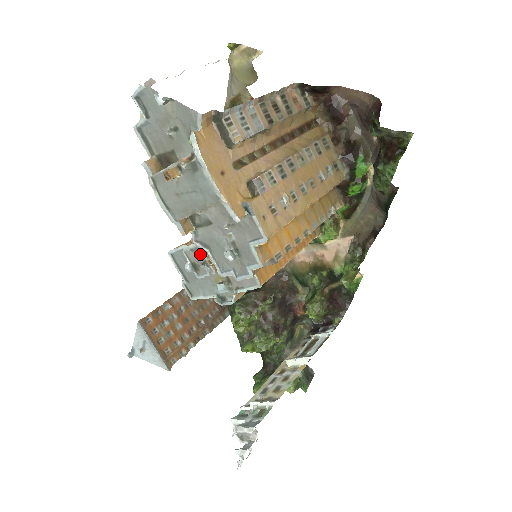
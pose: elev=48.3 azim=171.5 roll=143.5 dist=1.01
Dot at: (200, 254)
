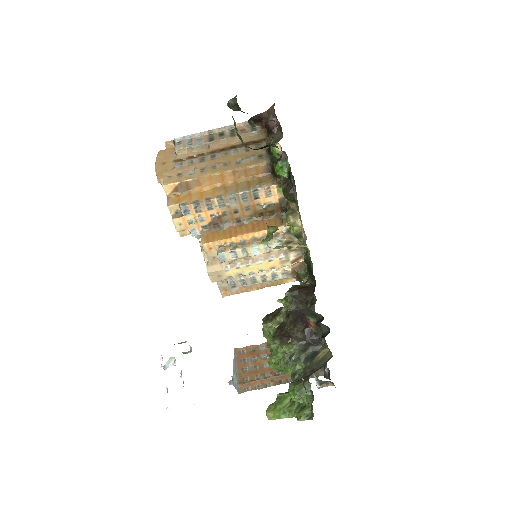
Dot at: occluded
